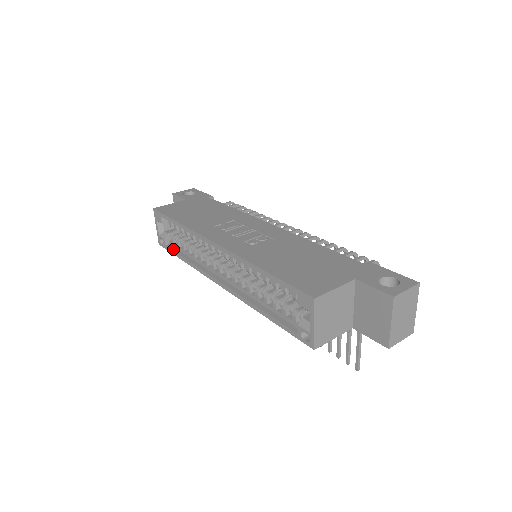
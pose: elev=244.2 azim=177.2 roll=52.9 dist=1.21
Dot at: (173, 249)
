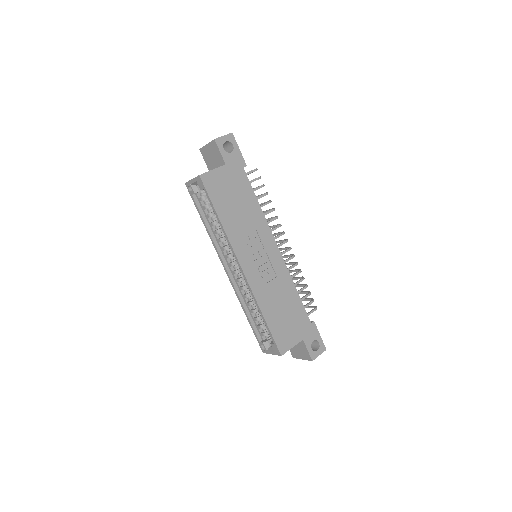
Dot at: (198, 206)
